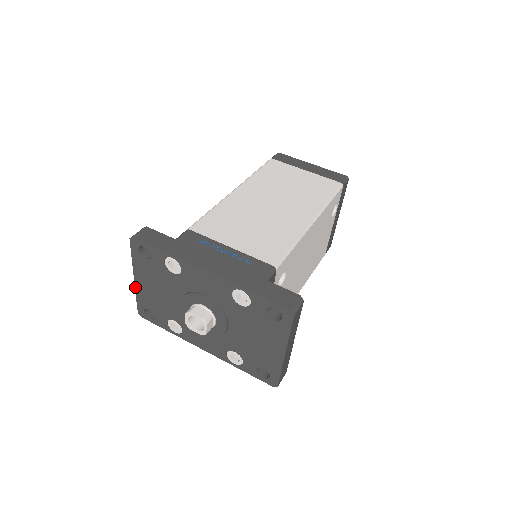
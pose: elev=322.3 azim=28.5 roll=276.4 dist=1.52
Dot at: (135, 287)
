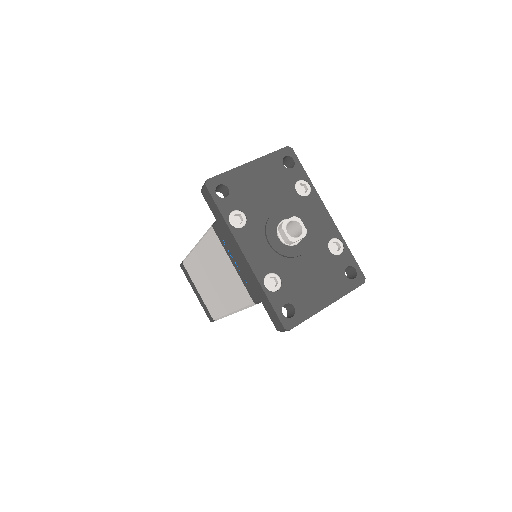
Dot at: (239, 166)
